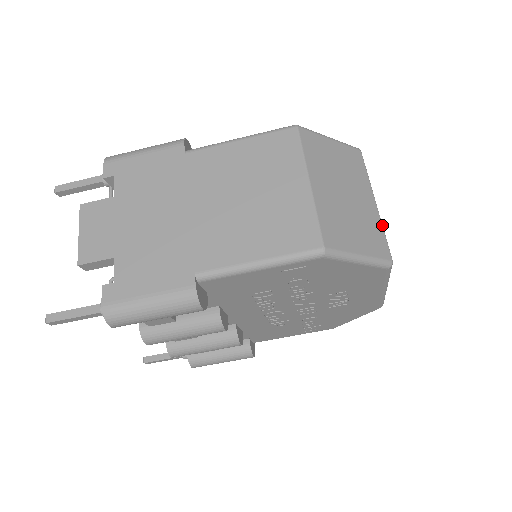
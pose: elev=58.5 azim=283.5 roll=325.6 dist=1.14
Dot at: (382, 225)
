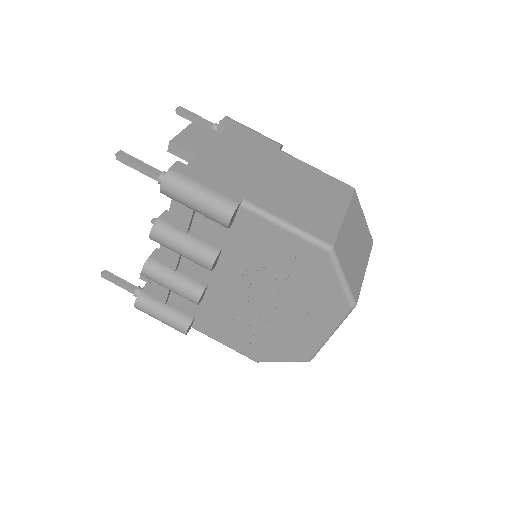
Dot at: occluded
